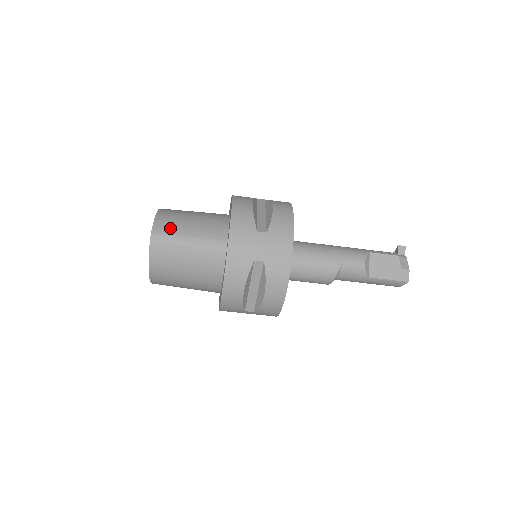
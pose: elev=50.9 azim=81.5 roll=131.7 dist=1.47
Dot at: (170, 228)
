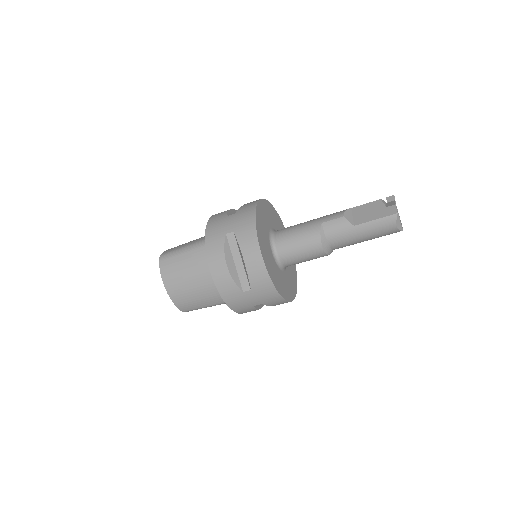
Dot at: (174, 248)
